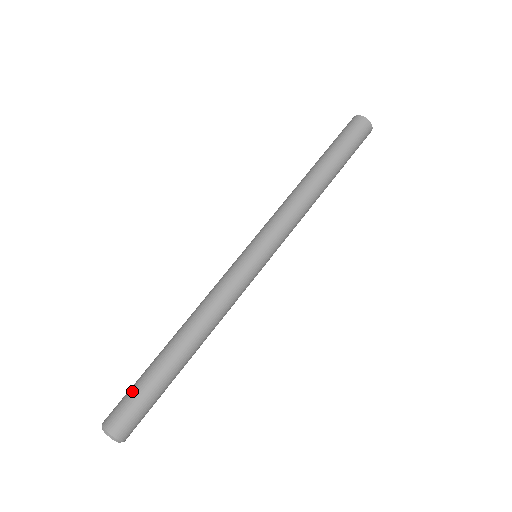
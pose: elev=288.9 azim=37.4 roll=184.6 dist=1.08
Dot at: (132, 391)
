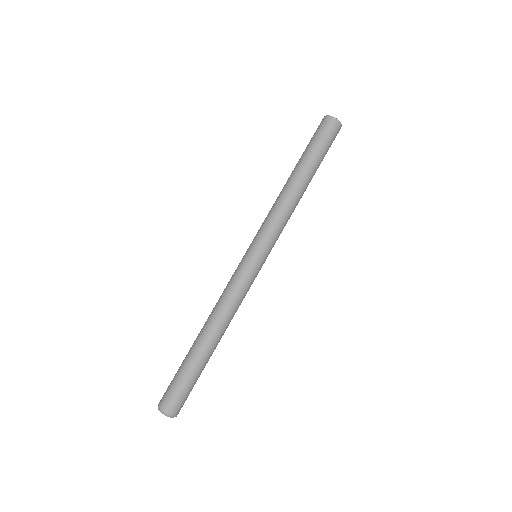
Dot at: (175, 379)
